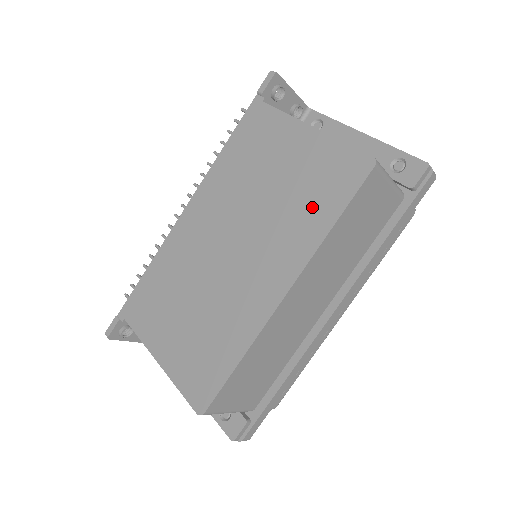
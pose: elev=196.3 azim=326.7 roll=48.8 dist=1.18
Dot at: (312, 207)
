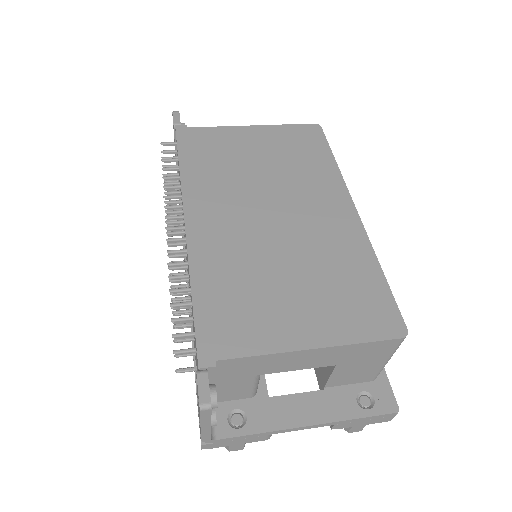
Dot at: (309, 159)
